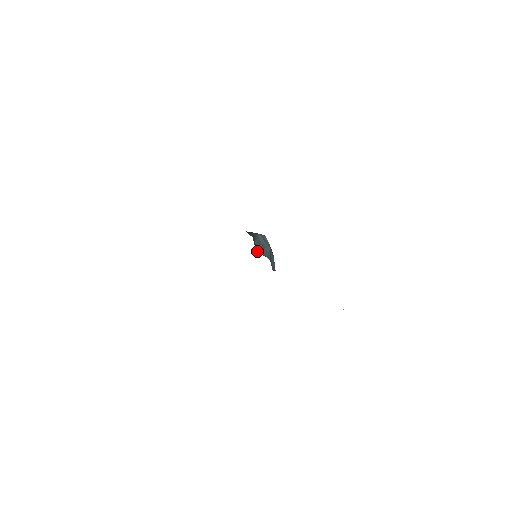
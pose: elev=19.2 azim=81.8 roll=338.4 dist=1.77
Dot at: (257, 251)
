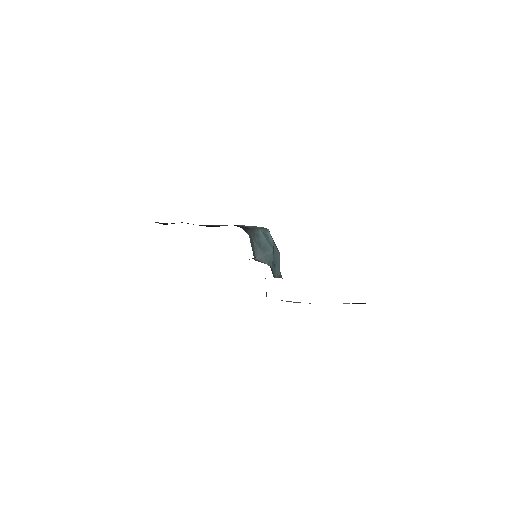
Dot at: (256, 256)
